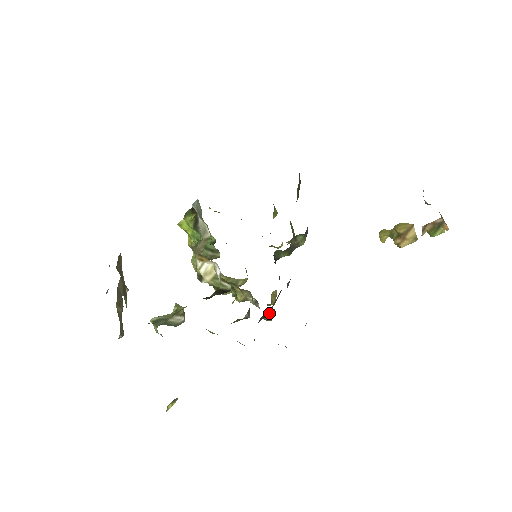
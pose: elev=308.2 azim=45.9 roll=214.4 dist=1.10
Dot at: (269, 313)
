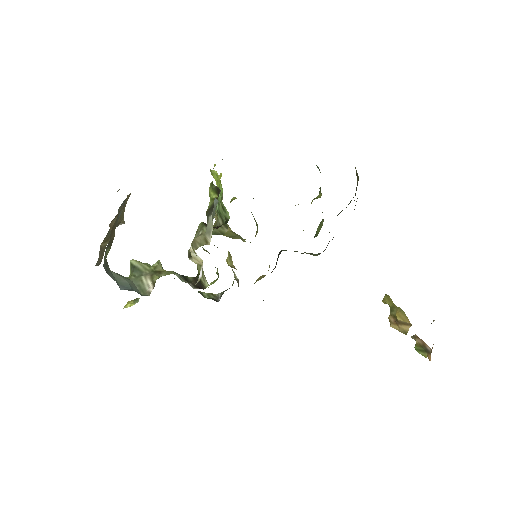
Dot at: occluded
